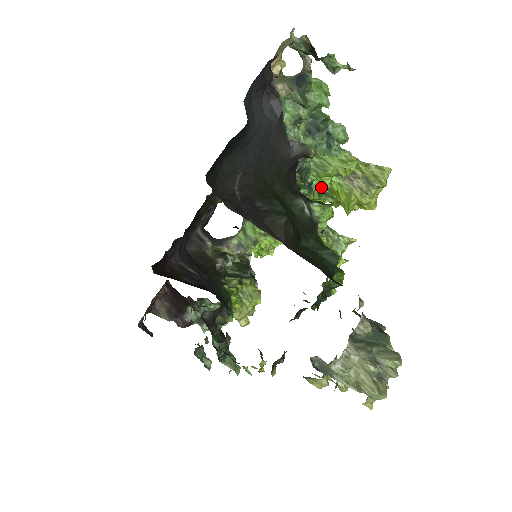
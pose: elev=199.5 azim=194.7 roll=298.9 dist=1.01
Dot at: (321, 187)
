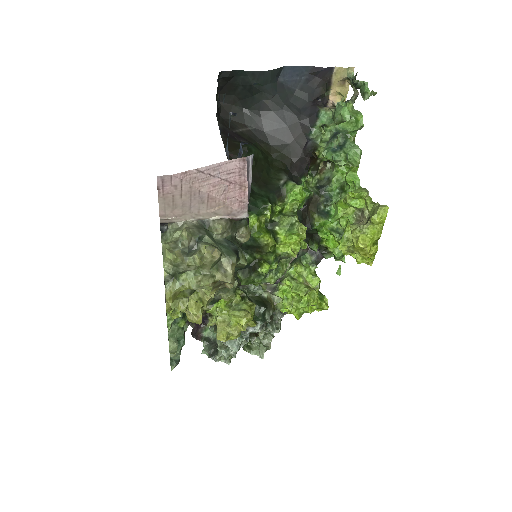
Dot at: (335, 218)
